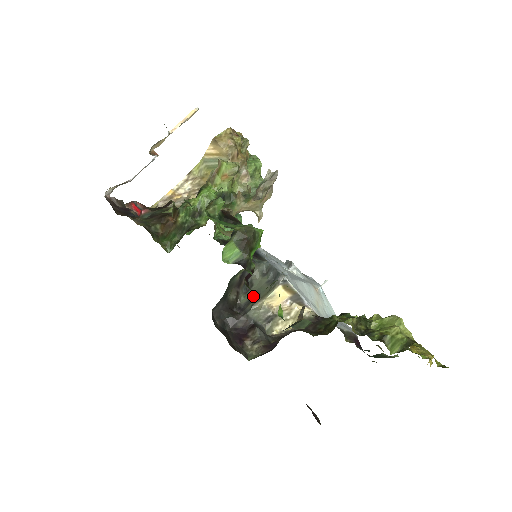
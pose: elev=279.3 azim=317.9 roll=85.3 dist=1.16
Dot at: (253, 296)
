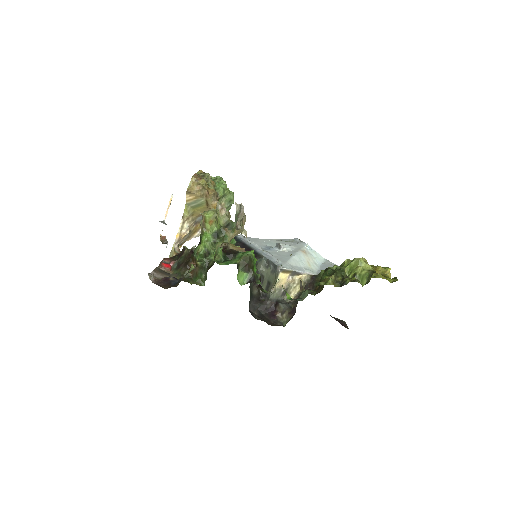
Dot at: (267, 284)
